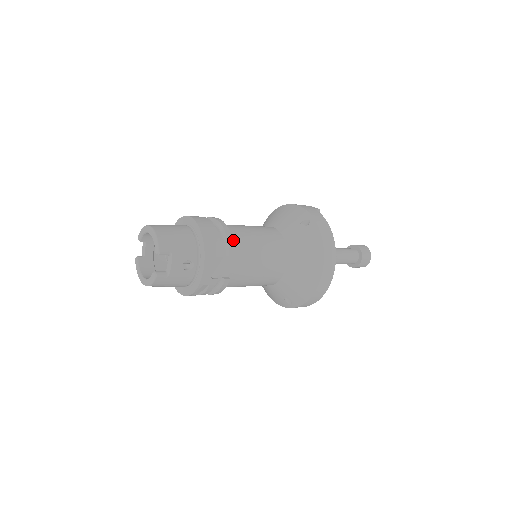
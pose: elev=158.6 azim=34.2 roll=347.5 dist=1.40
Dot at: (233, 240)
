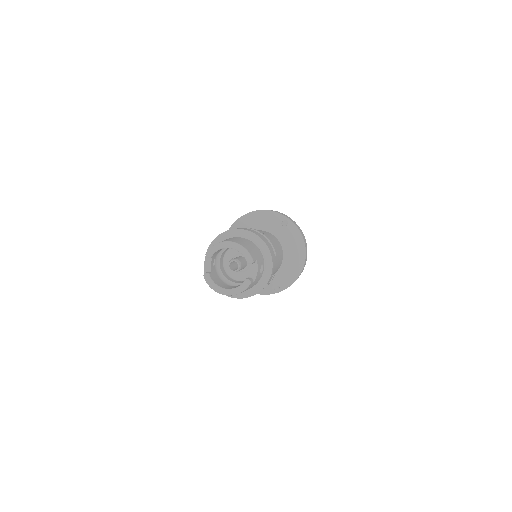
Dot at: occluded
